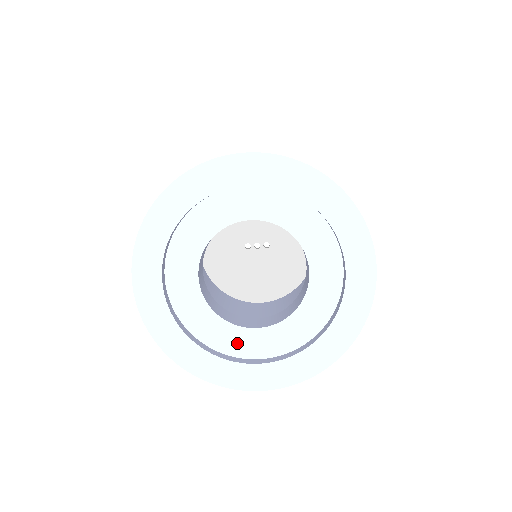
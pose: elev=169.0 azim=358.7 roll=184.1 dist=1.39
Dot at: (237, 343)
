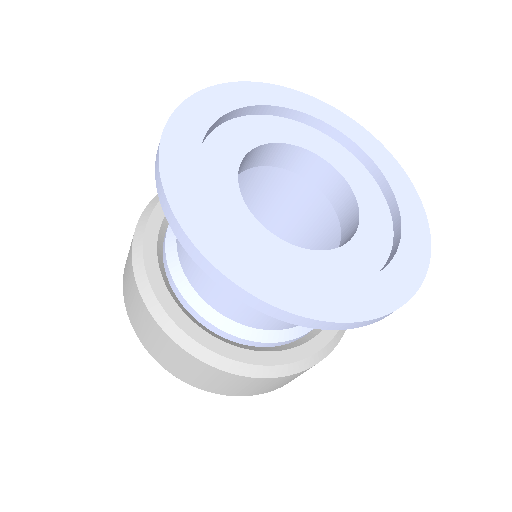
Dot at: (344, 269)
